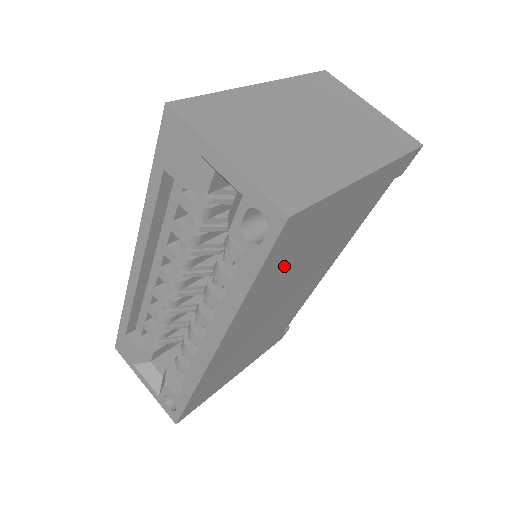
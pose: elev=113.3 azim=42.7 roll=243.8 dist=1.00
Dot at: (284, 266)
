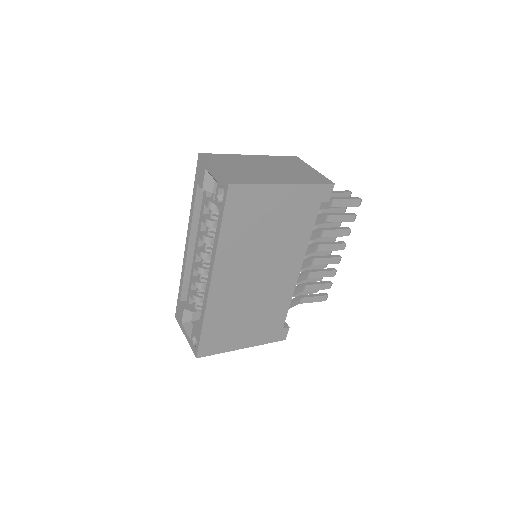
Dot at: (243, 227)
